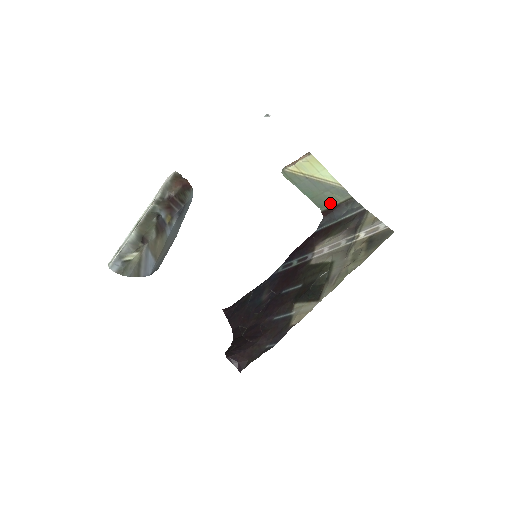
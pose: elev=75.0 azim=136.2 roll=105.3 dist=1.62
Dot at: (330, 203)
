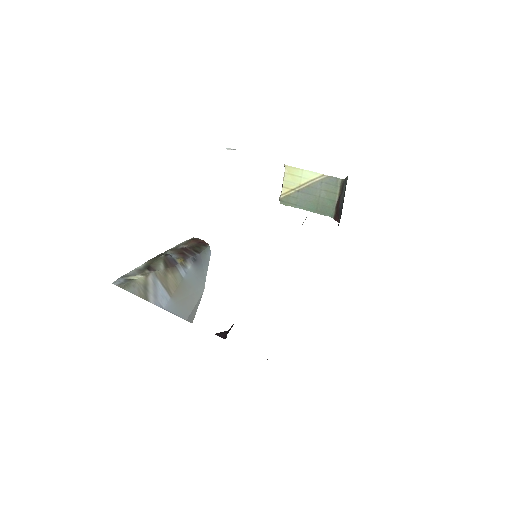
Dot at: (333, 203)
